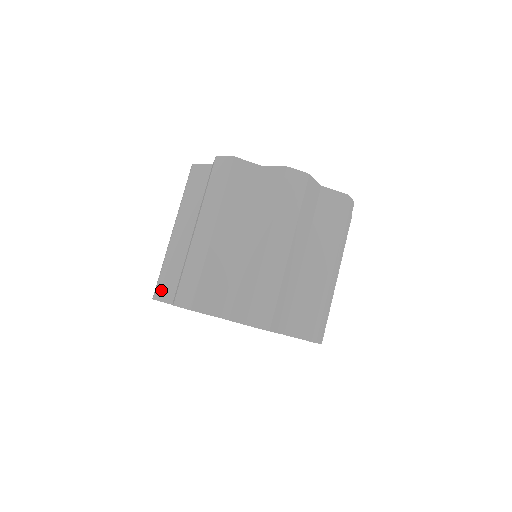
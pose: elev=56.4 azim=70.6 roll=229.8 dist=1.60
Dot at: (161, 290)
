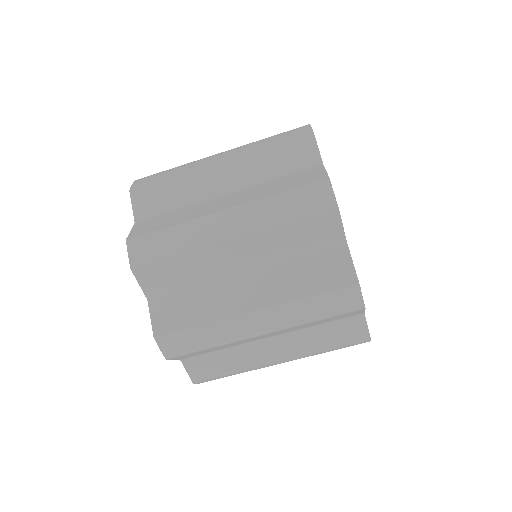
Dot at: (150, 274)
